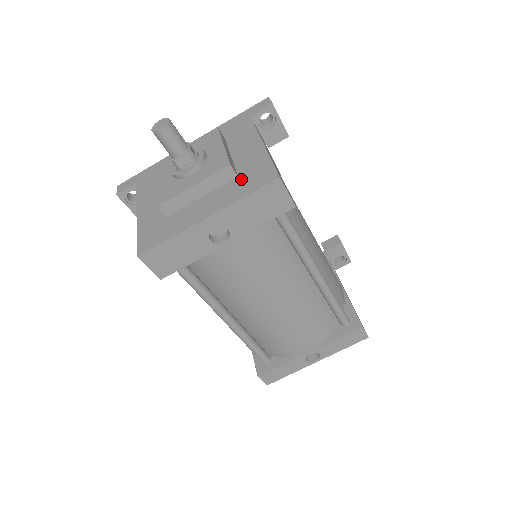
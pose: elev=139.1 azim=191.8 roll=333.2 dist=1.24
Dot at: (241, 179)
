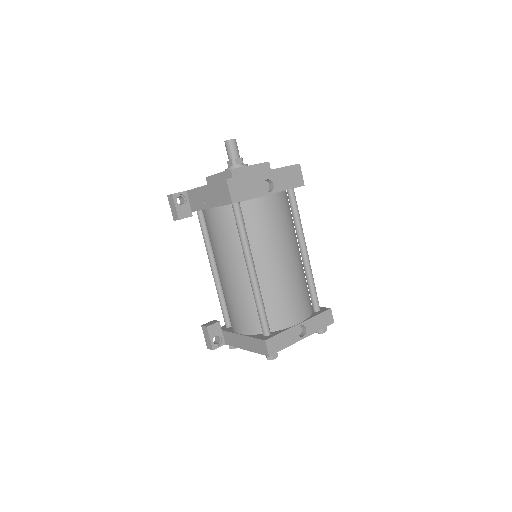
Dot at: occluded
